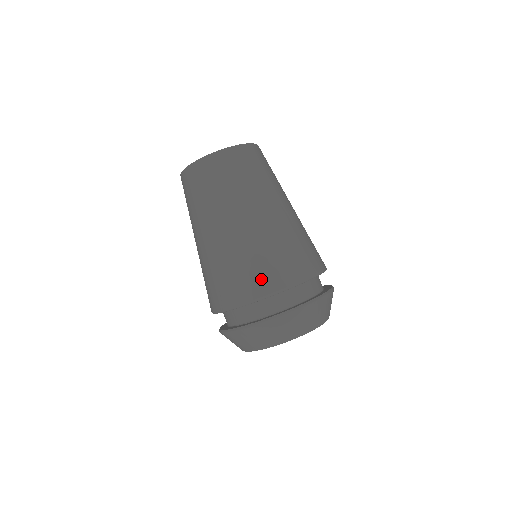
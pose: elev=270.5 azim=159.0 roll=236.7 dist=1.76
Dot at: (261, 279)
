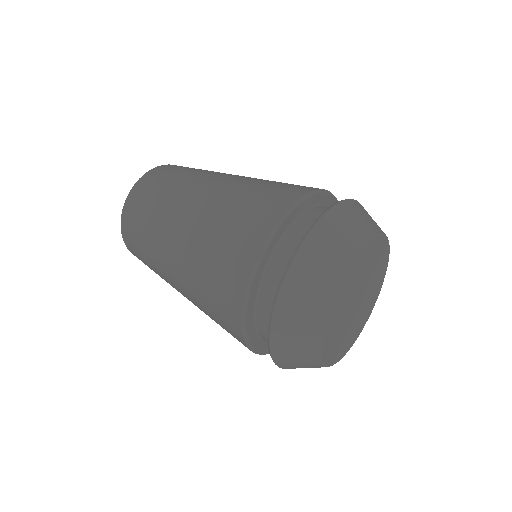
Dot at: (252, 225)
